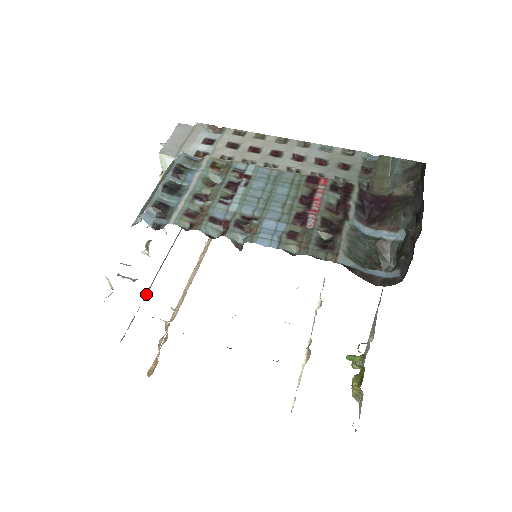
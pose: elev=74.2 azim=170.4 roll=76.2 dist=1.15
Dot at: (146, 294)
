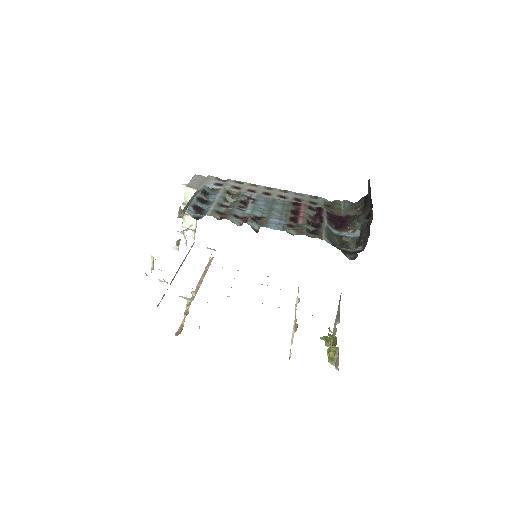
Dot at: (171, 282)
